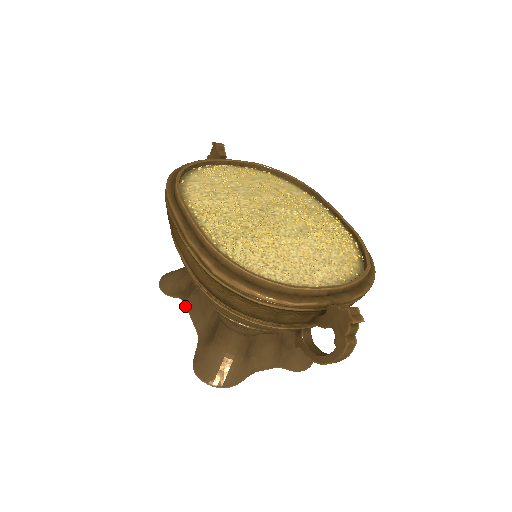
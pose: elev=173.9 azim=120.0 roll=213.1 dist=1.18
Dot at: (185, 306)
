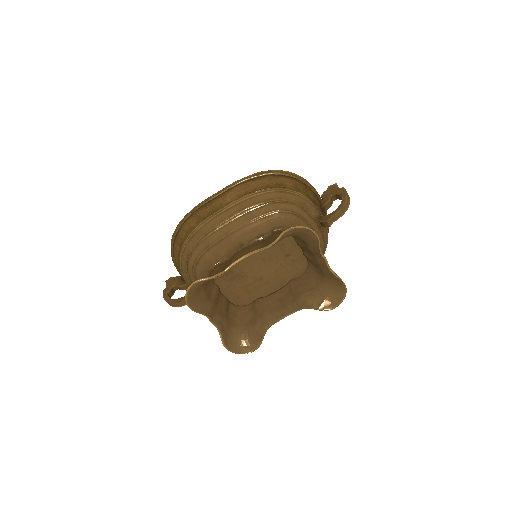
Dot at: (234, 262)
